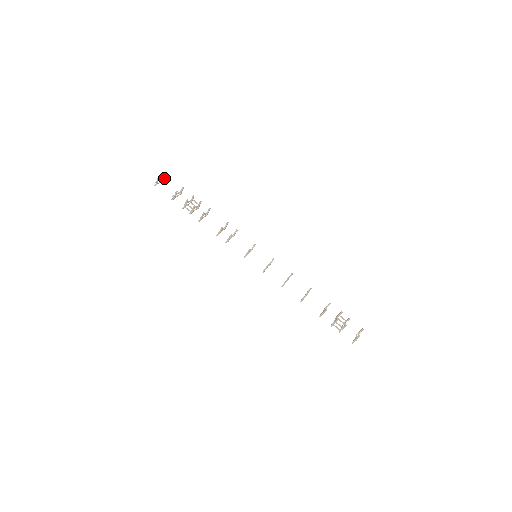
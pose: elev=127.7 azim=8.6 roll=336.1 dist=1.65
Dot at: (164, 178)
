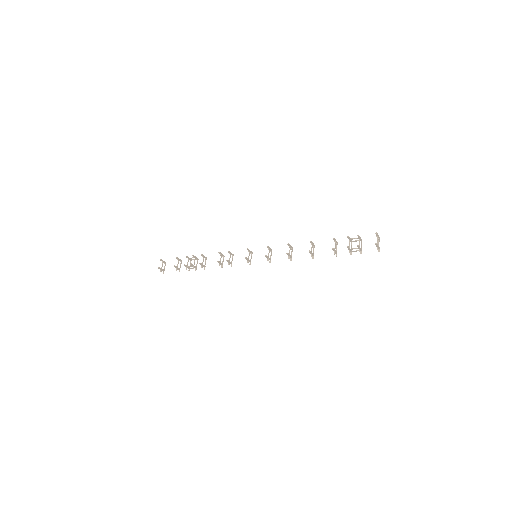
Dot at: (164, 262)
